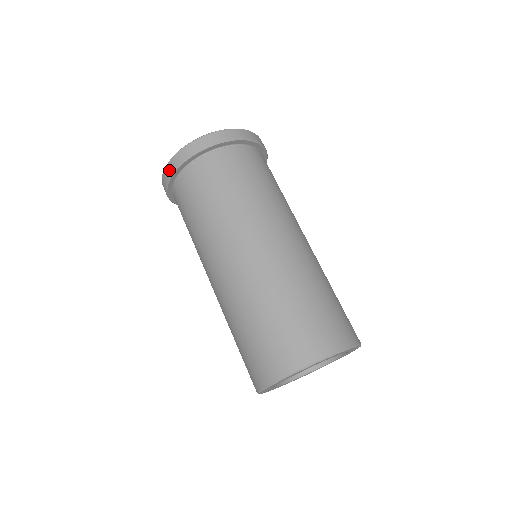
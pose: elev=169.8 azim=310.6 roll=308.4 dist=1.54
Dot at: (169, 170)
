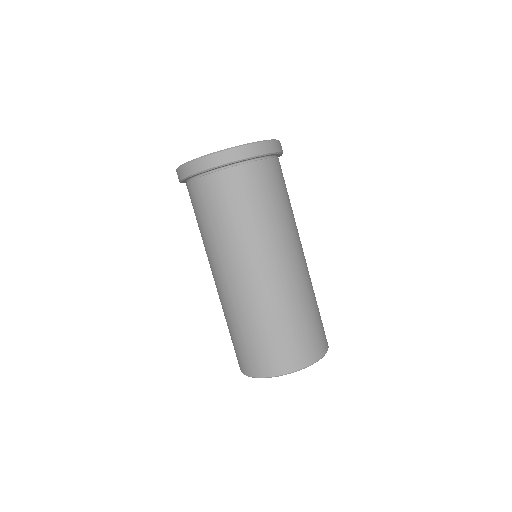
Dot at: (203, 165)
